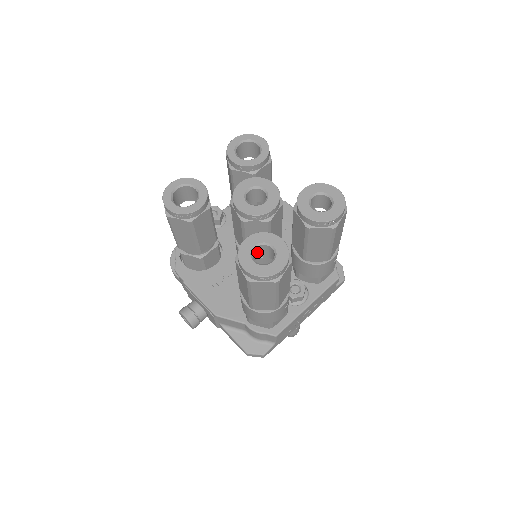
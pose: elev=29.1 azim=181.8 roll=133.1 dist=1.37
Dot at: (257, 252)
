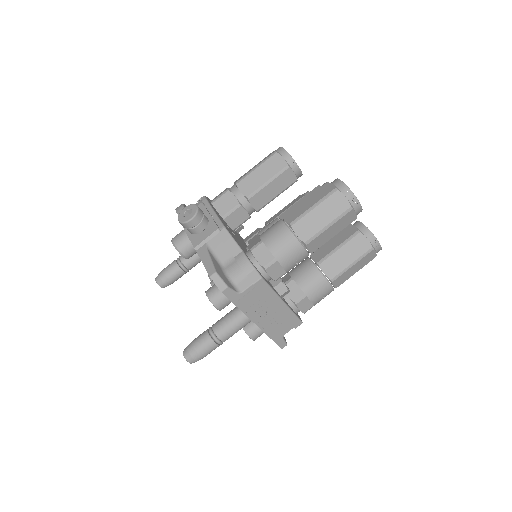
Dot at: occluded
